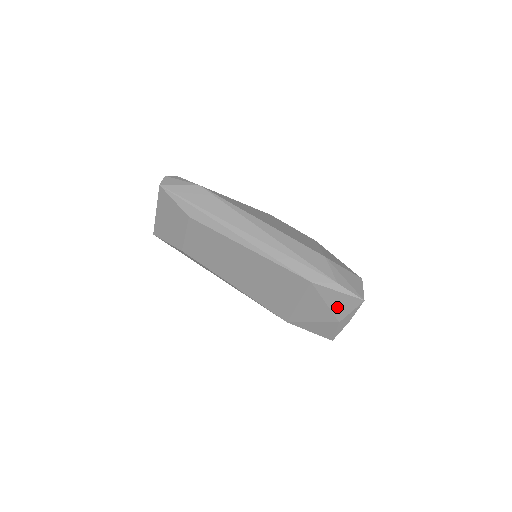
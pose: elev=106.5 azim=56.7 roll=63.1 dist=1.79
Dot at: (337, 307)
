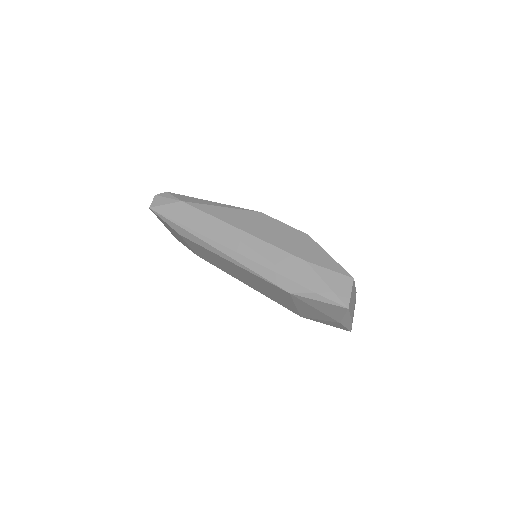
Dot at: (328, 312)
